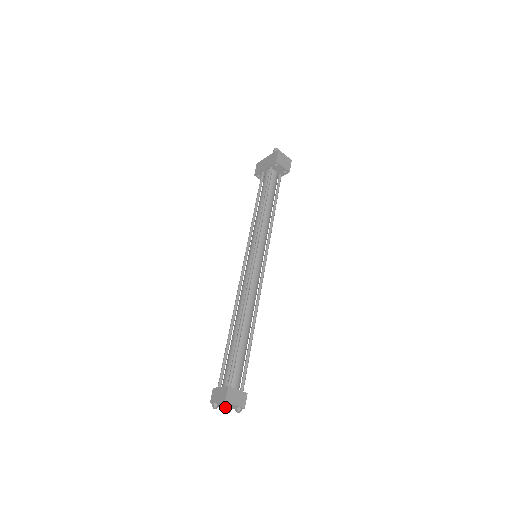
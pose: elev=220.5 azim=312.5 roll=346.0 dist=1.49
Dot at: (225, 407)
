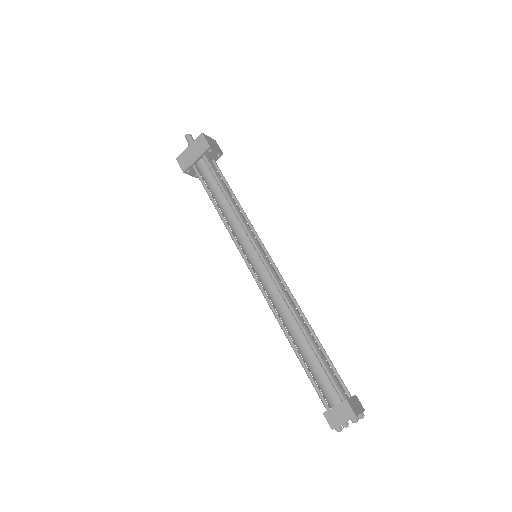
Dot at: occluded
